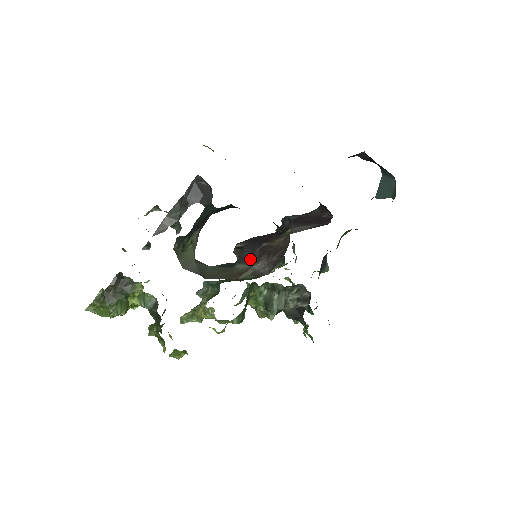
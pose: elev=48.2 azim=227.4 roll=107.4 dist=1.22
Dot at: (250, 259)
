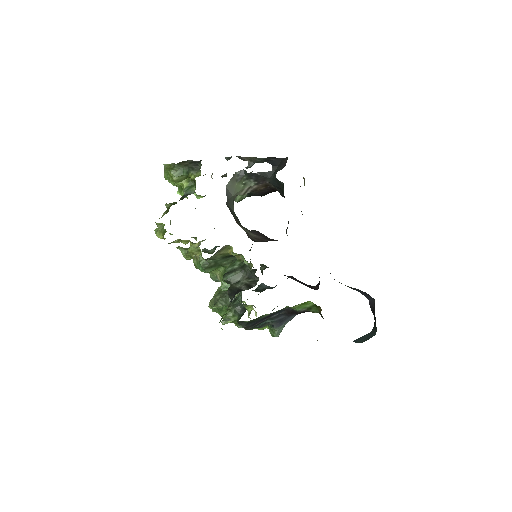
Dot at: (255, 232)
